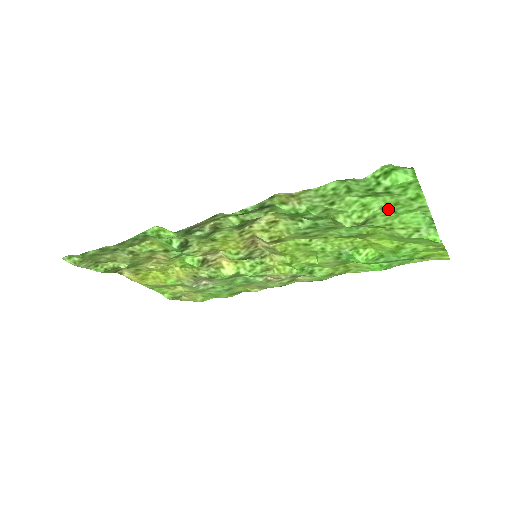
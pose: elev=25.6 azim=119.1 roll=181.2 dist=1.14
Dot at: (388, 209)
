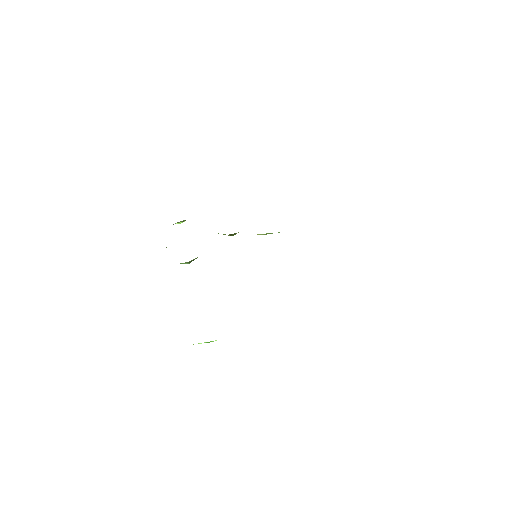
Dot at: occluded
